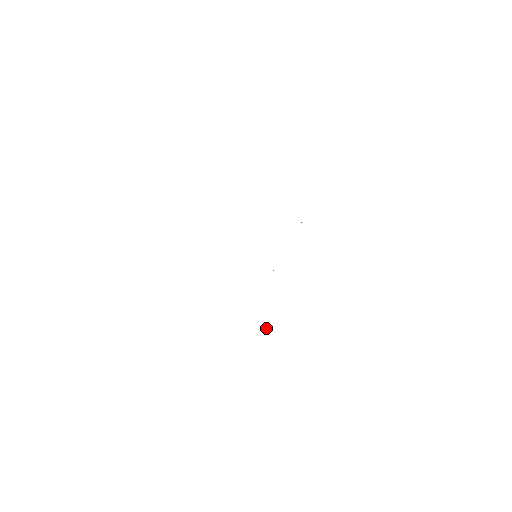
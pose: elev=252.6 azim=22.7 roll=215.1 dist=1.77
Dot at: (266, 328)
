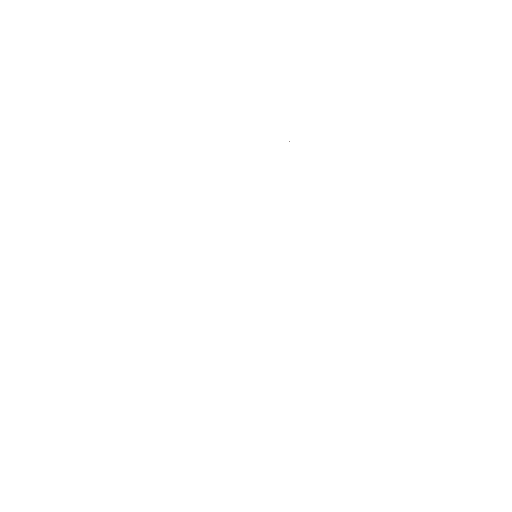
Dot at: occluded
